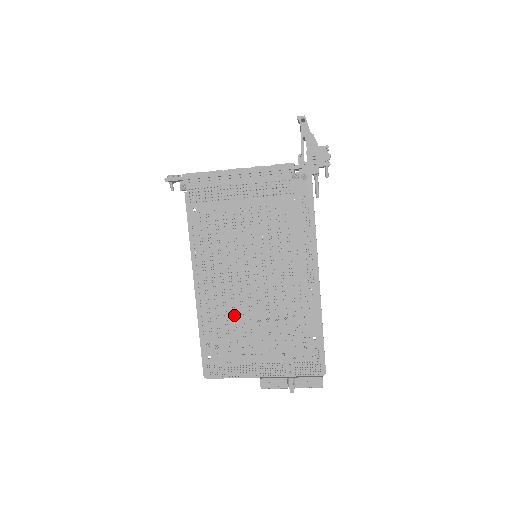
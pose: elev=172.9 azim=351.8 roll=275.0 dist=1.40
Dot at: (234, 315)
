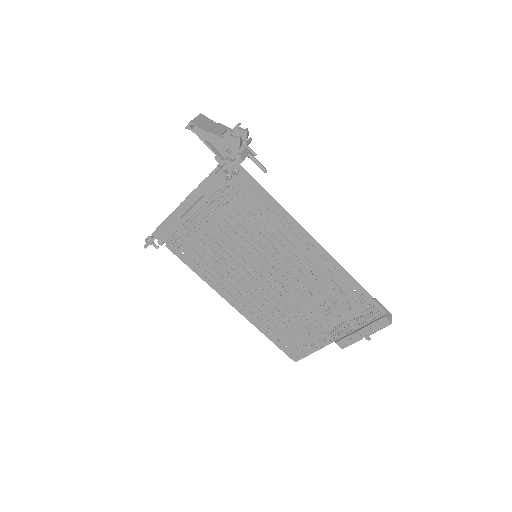
Dot at: (277, 309)
